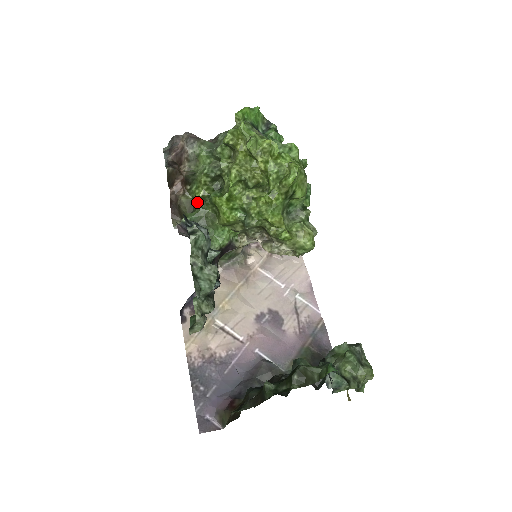
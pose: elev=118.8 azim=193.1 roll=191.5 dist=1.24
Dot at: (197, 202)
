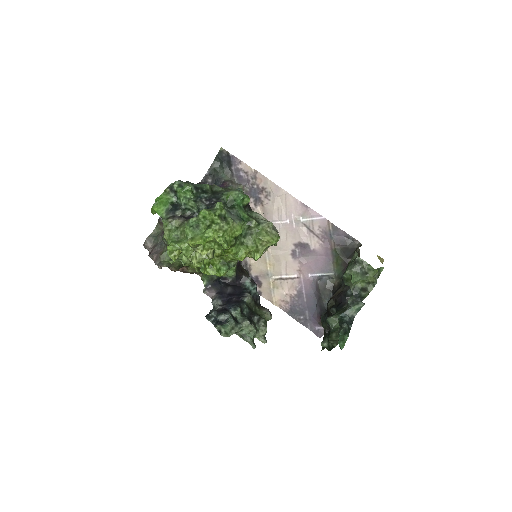
Dot at: occluded
